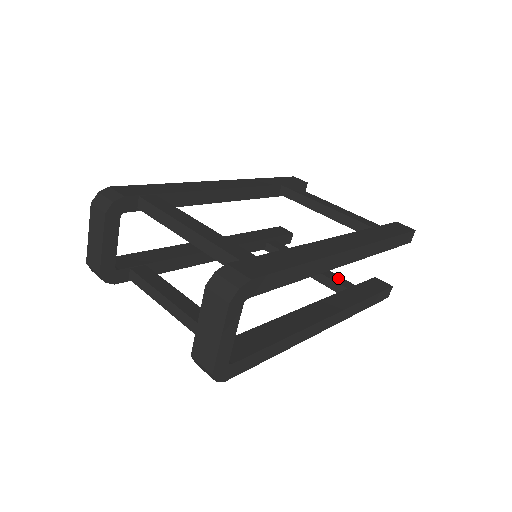
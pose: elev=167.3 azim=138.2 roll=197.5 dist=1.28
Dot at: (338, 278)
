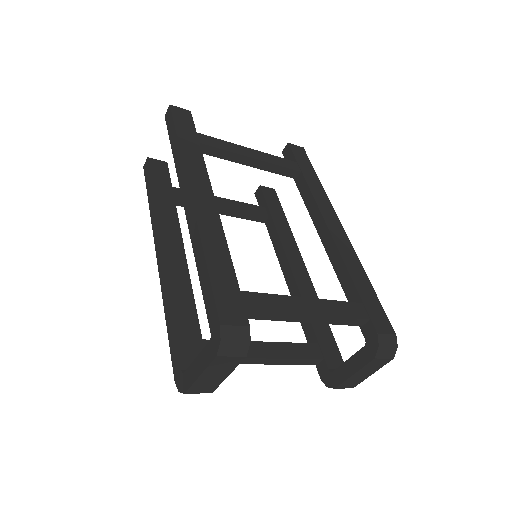
Dot at: (250, 207)
